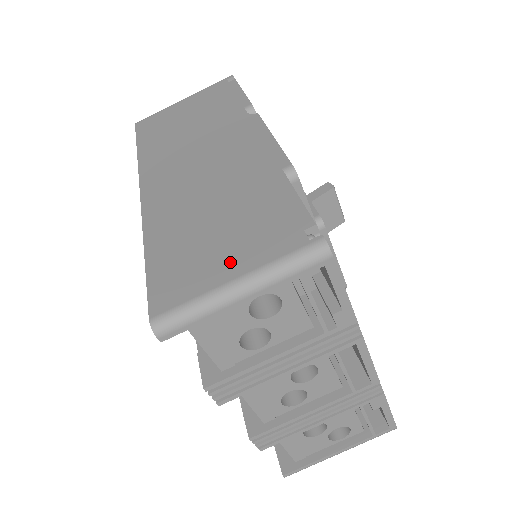
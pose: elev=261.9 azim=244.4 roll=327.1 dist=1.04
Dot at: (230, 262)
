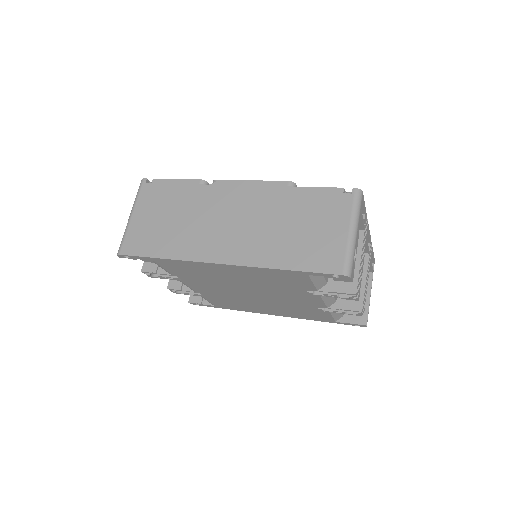
Dot at: (336, 229)
